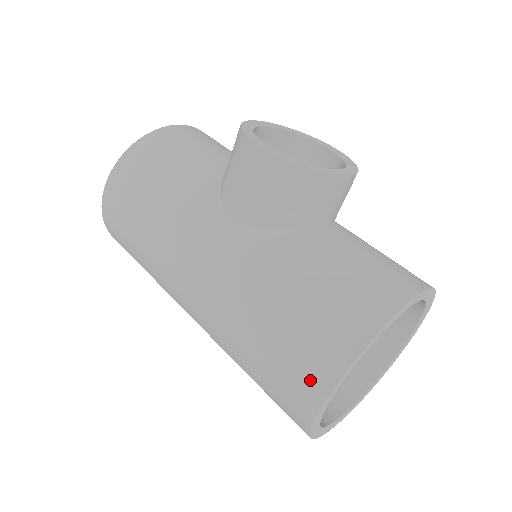
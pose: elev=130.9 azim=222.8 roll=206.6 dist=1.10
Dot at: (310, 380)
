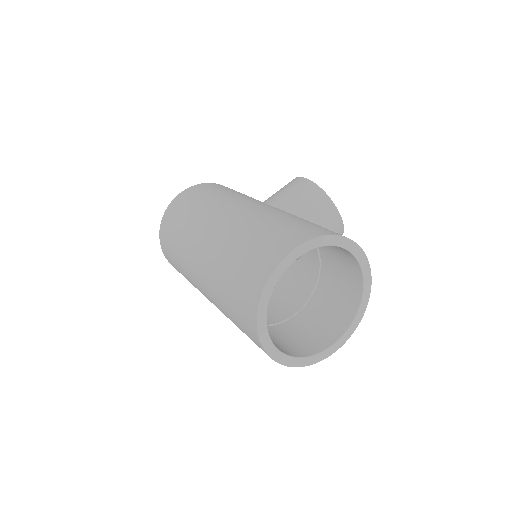
Dot at: (289, 241)
